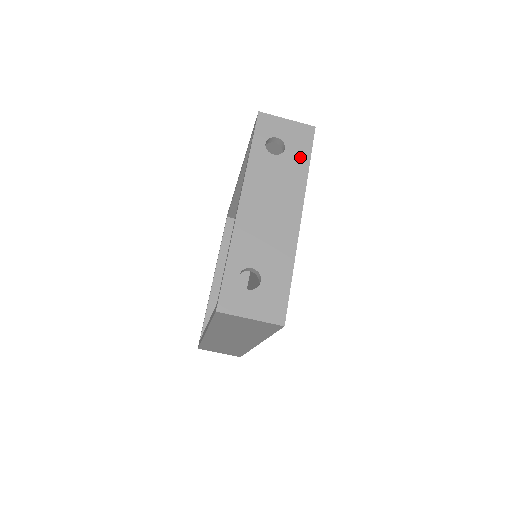
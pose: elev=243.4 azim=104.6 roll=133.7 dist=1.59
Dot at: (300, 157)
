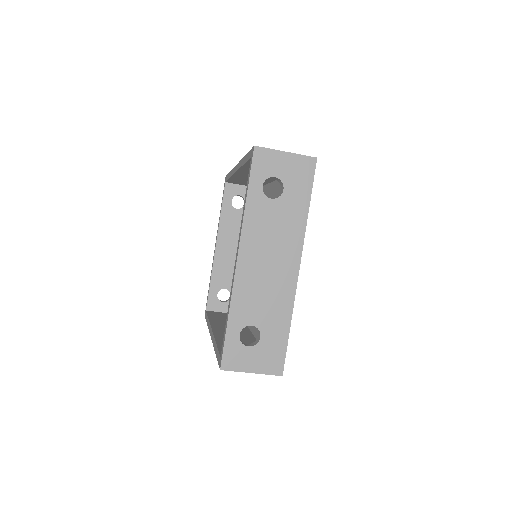
Dot at: (299, 198)
